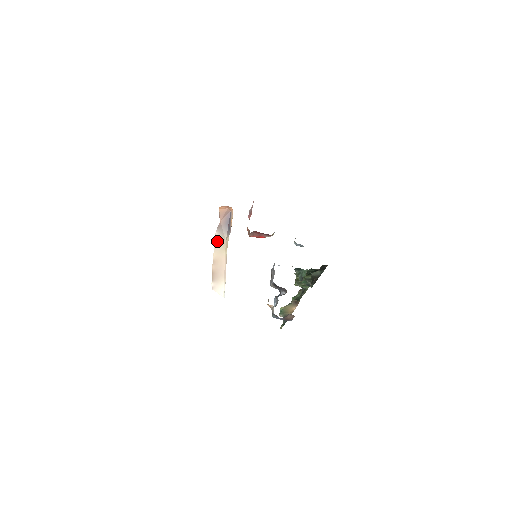
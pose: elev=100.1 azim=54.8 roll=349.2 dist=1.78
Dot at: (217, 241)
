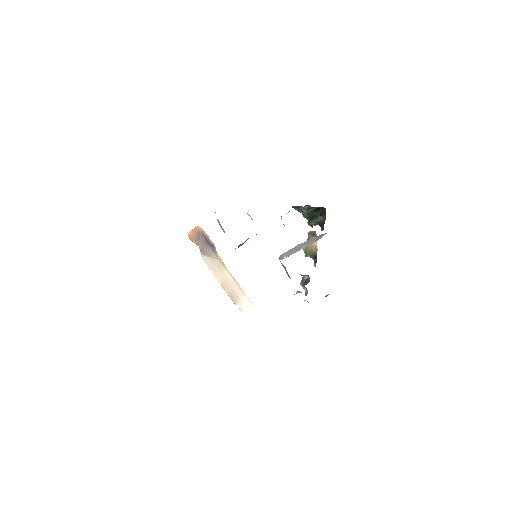
Dot at: (210, 265)
